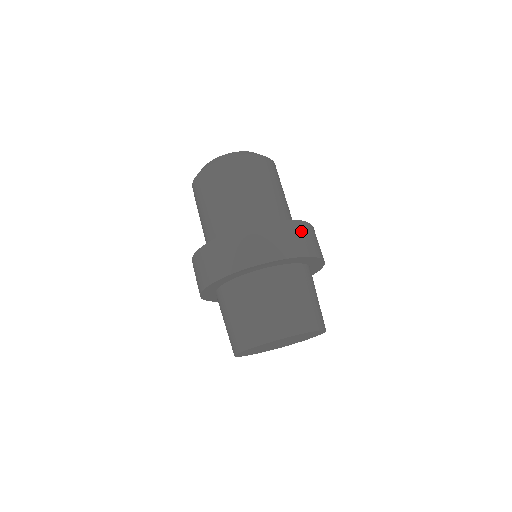
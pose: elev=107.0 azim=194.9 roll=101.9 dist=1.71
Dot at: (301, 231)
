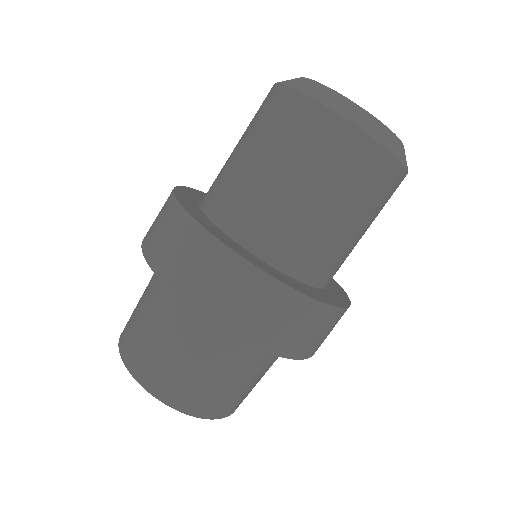
Dot at: (291, 312)
